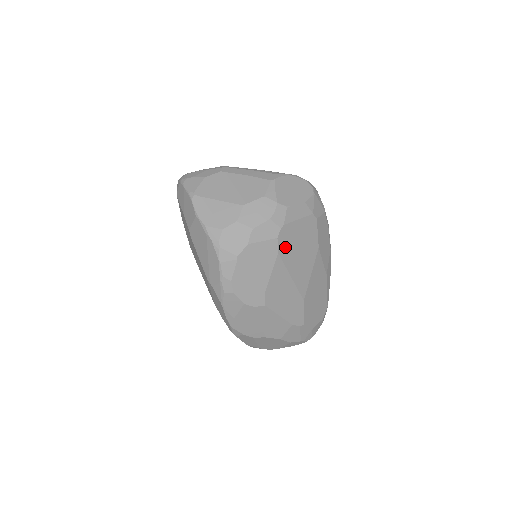
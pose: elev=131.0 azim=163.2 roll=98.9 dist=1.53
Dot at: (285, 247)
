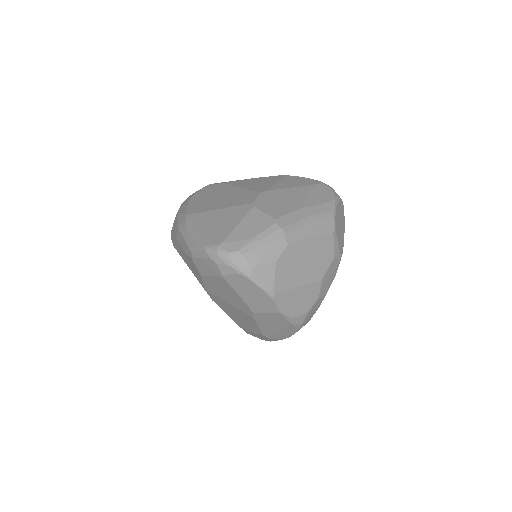
Dot at: occluded
